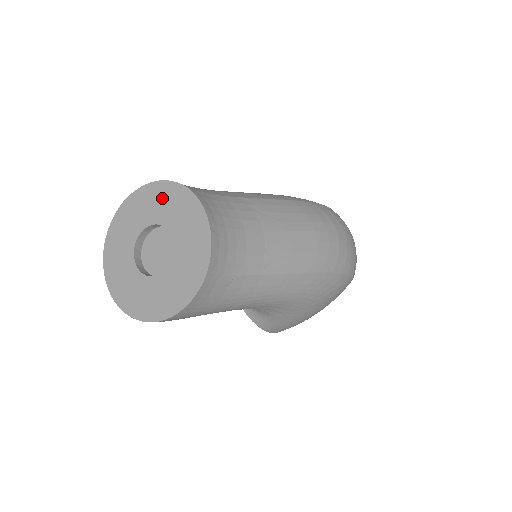
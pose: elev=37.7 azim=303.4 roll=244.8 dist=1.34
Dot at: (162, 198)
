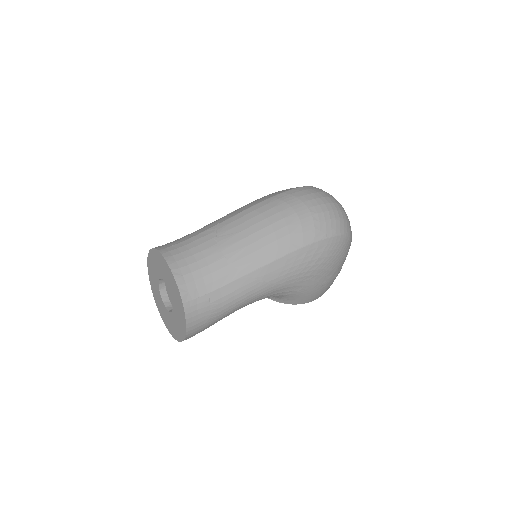
Dot at: (155, 261)
